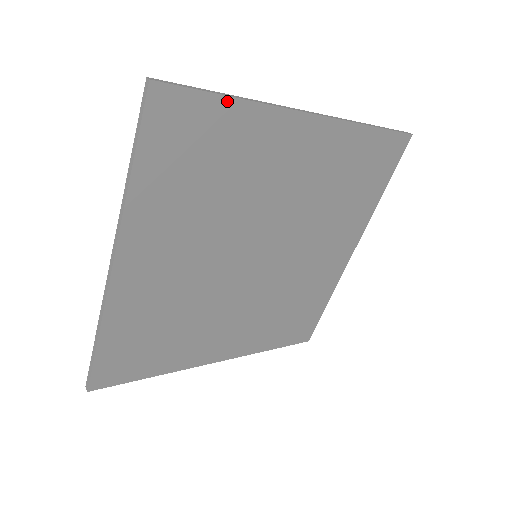
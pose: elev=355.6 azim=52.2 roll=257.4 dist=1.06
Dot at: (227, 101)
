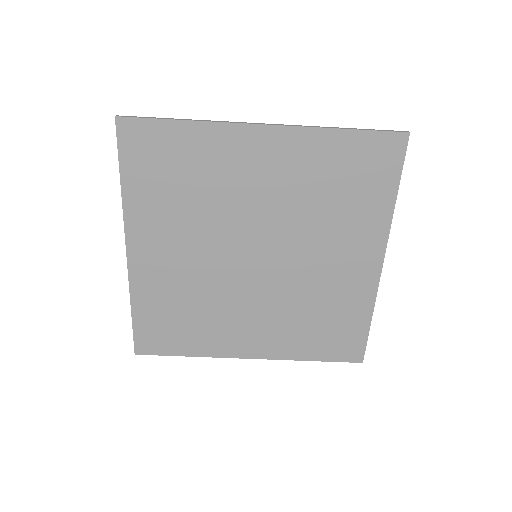
Dot at: (178, 124)
